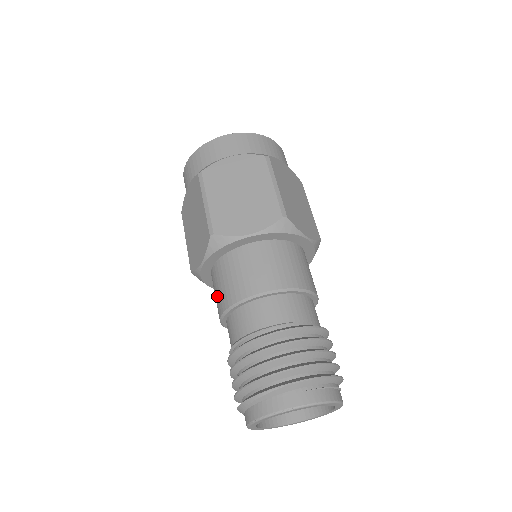
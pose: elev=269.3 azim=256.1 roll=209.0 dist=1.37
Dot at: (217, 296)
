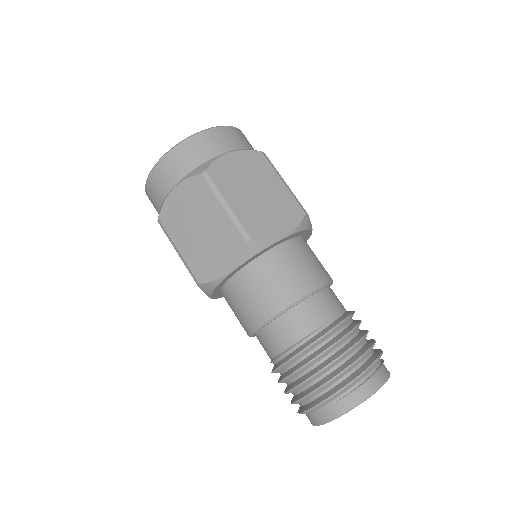
Dot at: occluded
